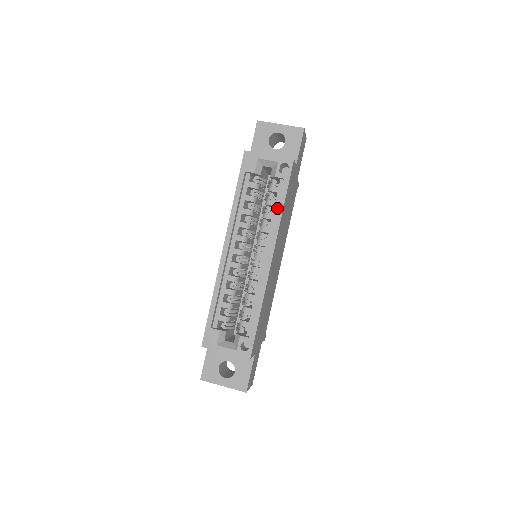
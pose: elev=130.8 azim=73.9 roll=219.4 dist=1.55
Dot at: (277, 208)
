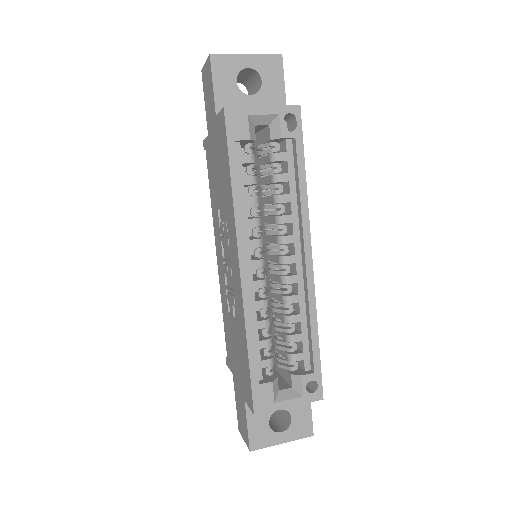
Dot at: (293, 183)
